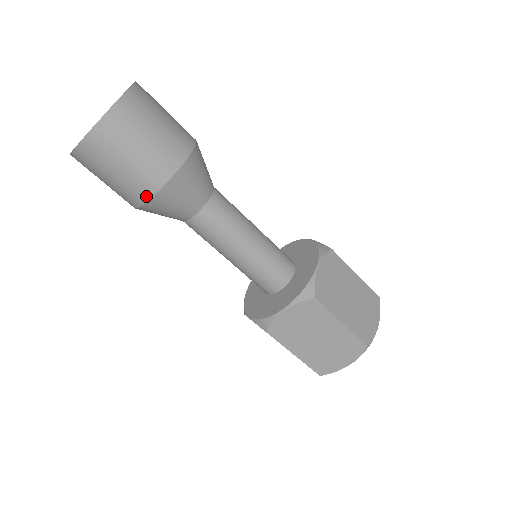
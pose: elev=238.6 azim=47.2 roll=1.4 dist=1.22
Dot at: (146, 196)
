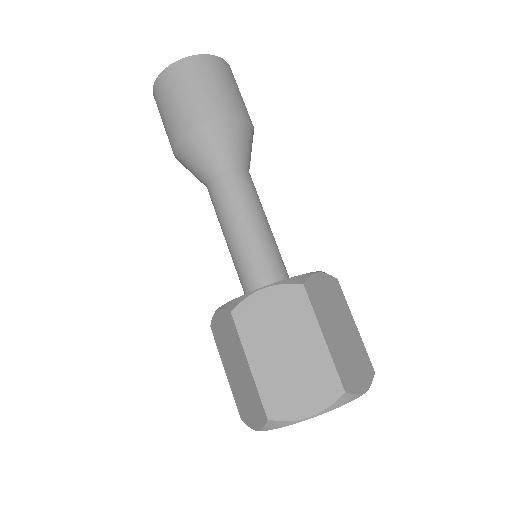
Dot at: (193, 124)
